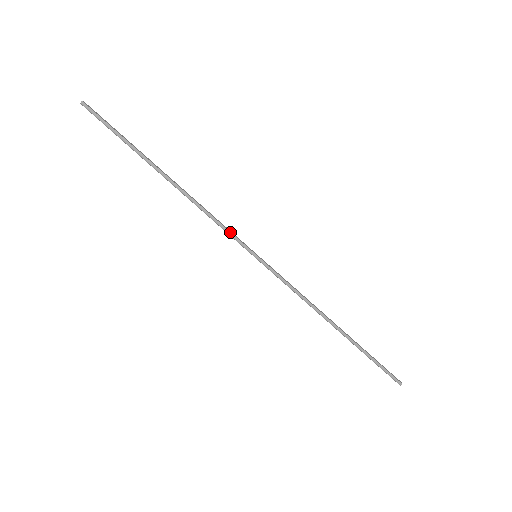
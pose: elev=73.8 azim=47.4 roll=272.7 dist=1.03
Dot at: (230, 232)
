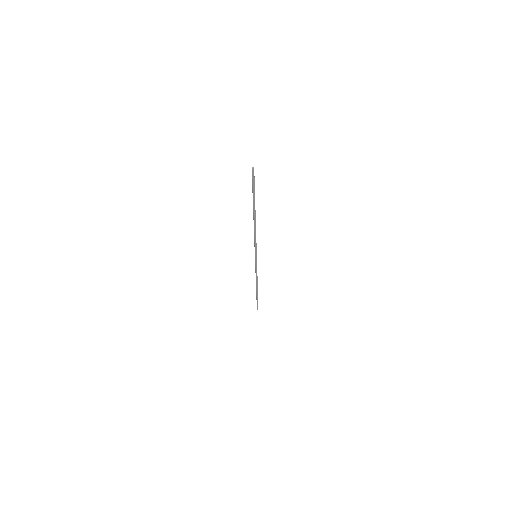
Dot at: (256, 245)
